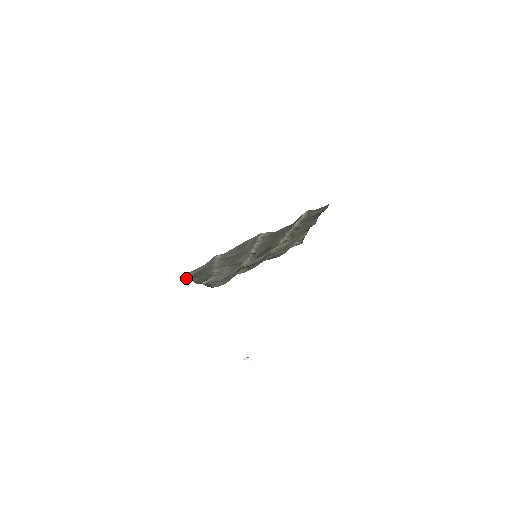
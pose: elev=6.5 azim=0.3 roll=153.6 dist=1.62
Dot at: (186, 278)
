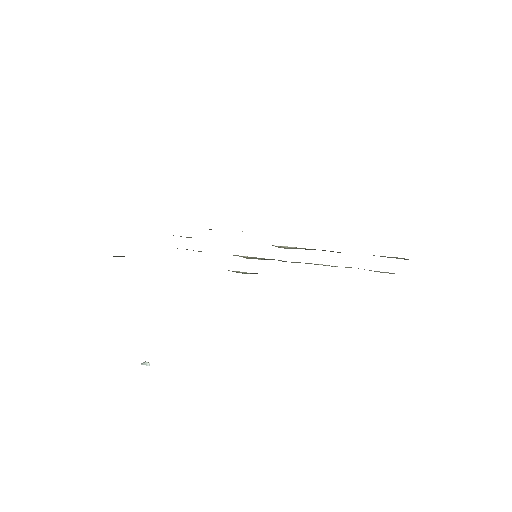
Dot at: occluded
